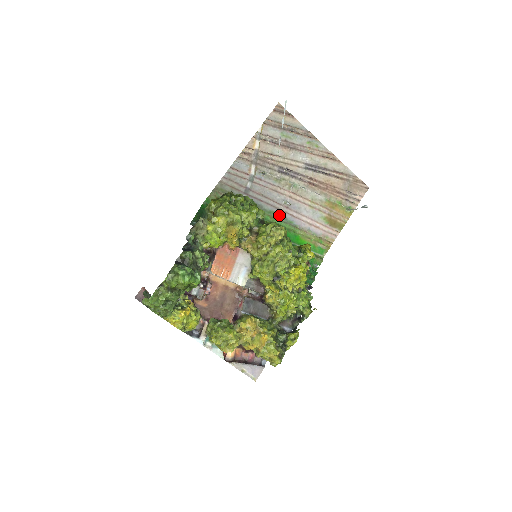
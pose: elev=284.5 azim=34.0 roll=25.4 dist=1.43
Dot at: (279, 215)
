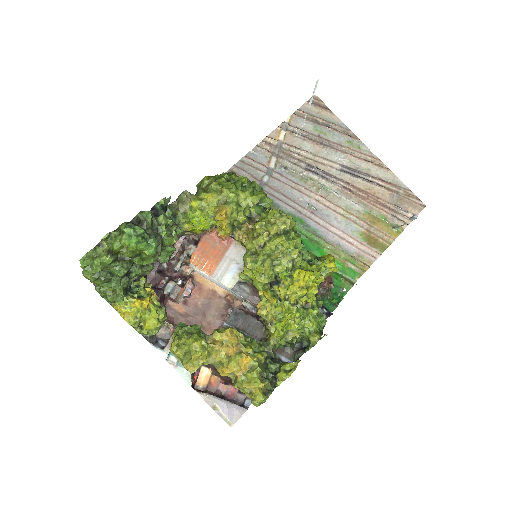
Dot at: (300, 220)
